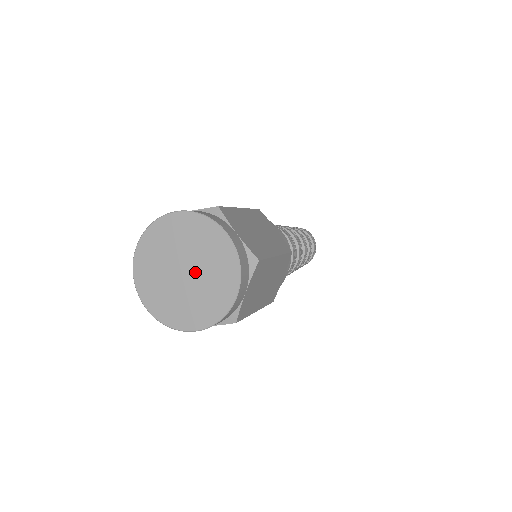
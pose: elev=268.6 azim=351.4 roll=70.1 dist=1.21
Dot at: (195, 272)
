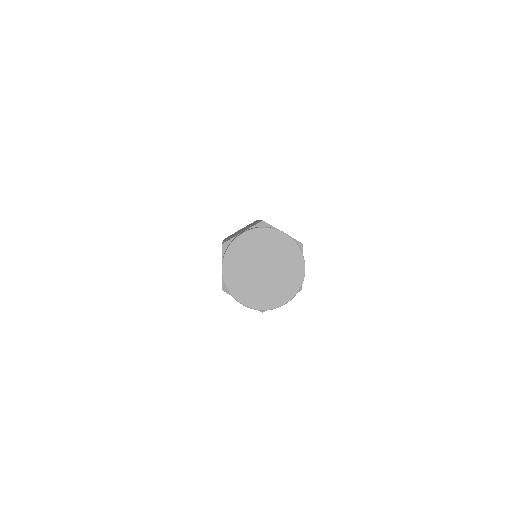
Dot at: (270, 274)
